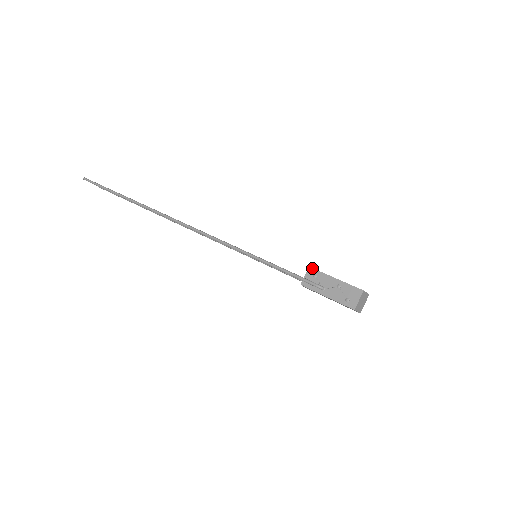
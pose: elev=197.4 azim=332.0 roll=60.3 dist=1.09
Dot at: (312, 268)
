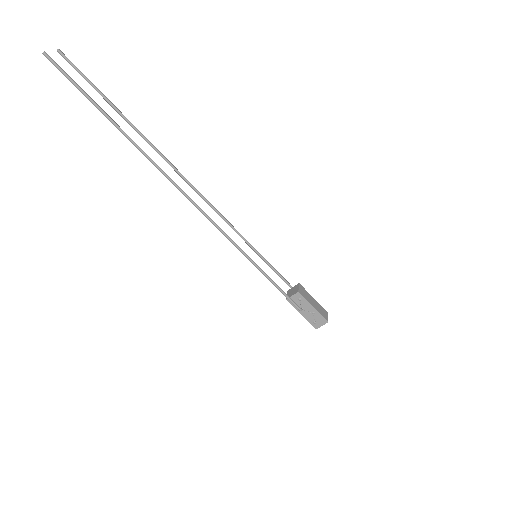
Dot at: (300, 294)
